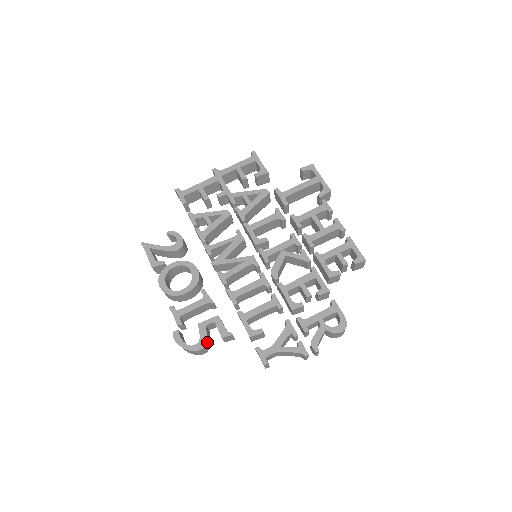
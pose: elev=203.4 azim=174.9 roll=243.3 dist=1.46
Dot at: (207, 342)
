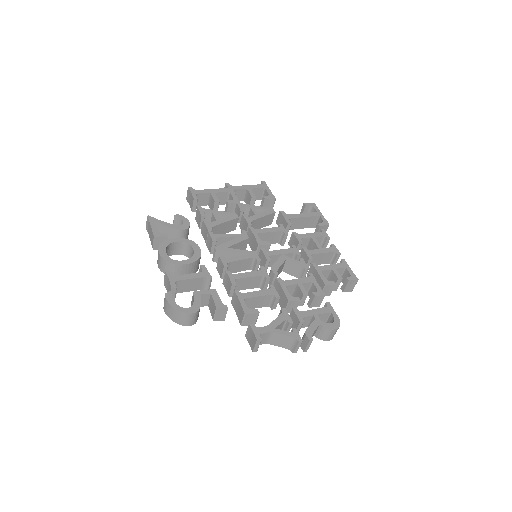
Dot at: (199, 310)
